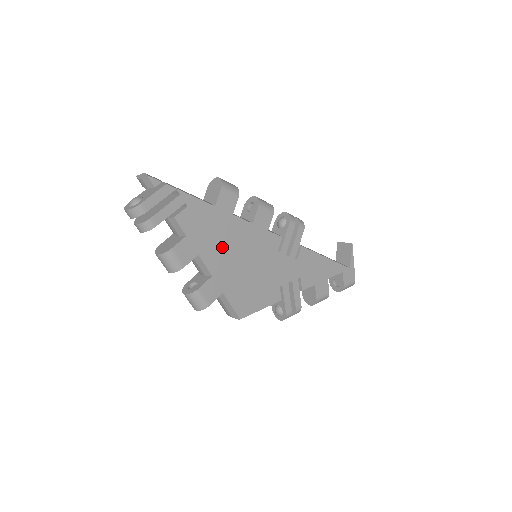
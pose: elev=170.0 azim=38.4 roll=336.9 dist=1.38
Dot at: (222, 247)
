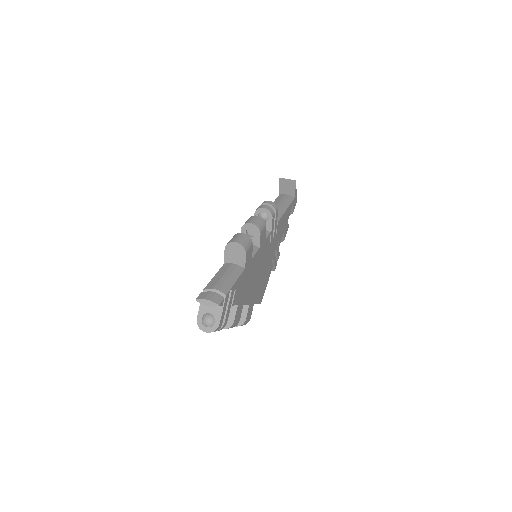
Dot at: (250, 283)
